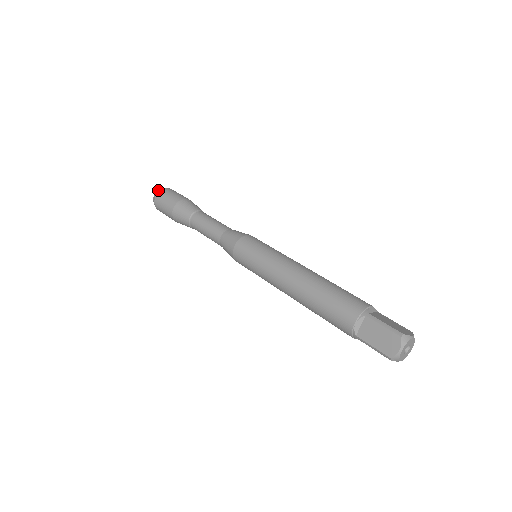
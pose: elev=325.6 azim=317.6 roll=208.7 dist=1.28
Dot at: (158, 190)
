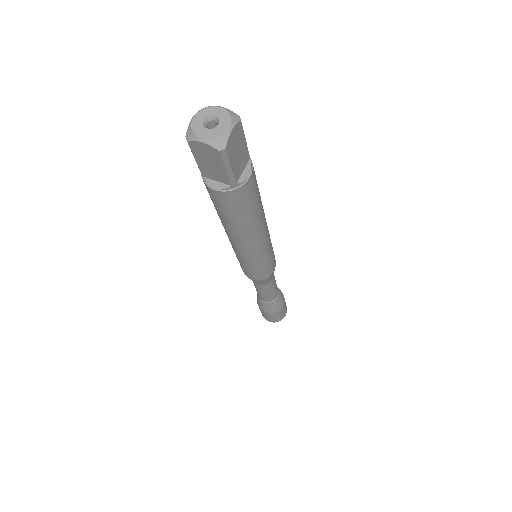
Dot at: occluded
